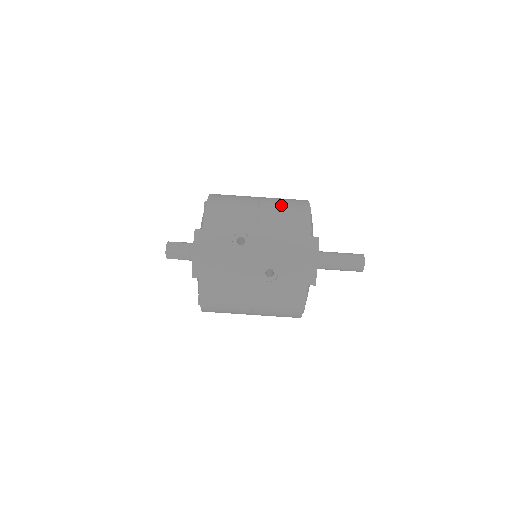
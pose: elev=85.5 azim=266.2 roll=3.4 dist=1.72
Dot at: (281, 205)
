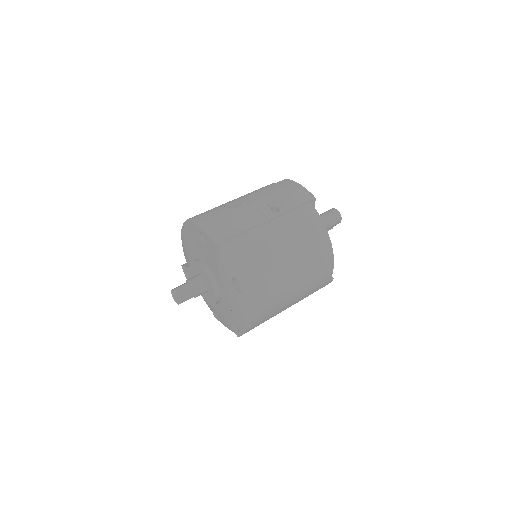
Dot at: occluded
